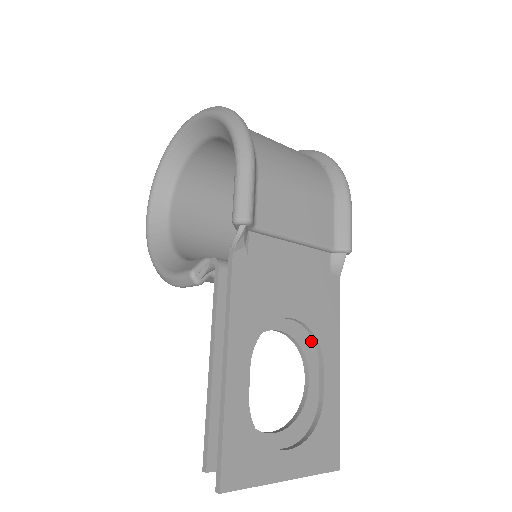
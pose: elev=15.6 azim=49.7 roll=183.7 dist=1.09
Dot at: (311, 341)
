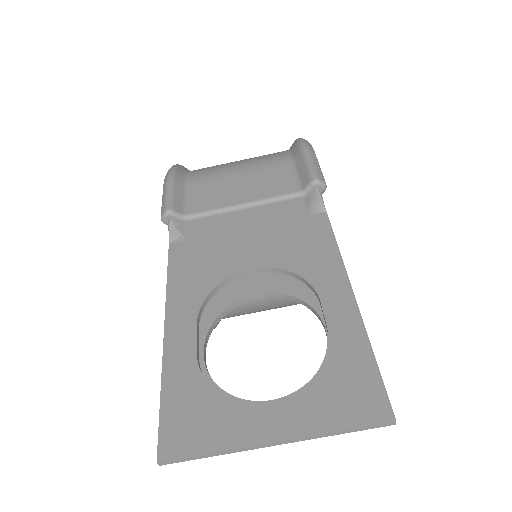
Dot at: occluded
